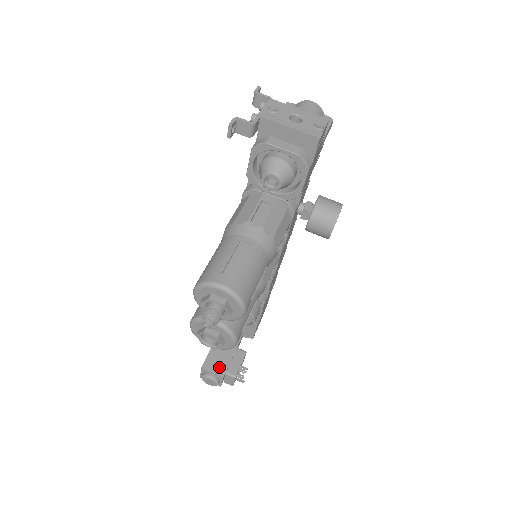
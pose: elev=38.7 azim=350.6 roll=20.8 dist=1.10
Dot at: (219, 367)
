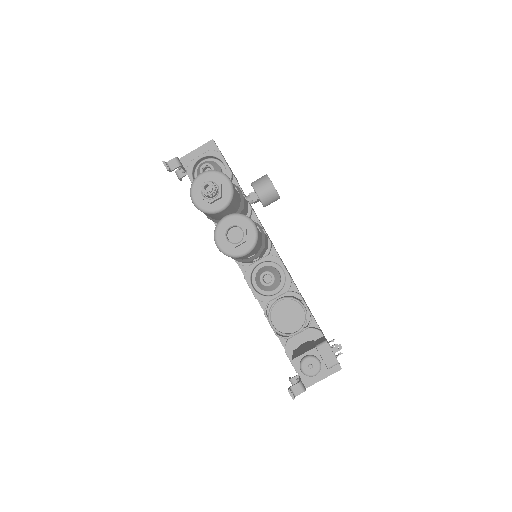
Dot at: (307, 350)
